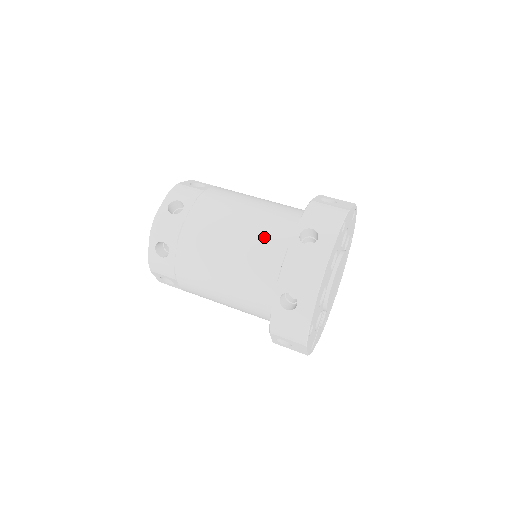
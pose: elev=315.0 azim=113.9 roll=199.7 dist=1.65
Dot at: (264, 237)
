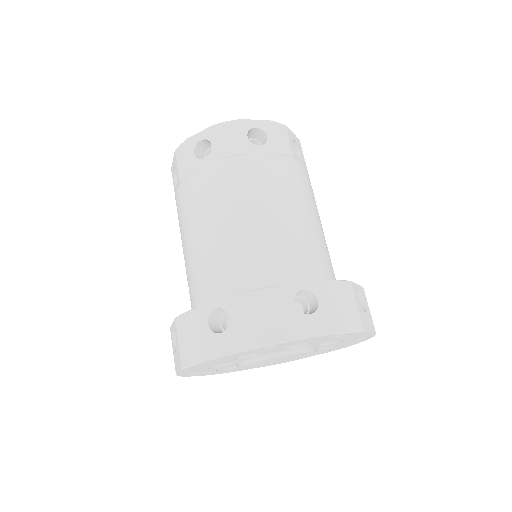
Dot at: (217, 266)
